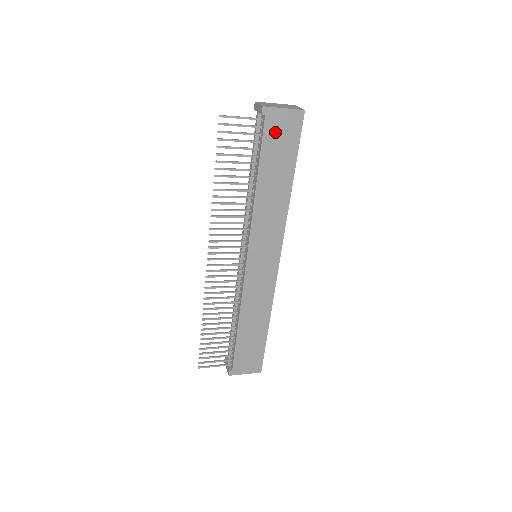
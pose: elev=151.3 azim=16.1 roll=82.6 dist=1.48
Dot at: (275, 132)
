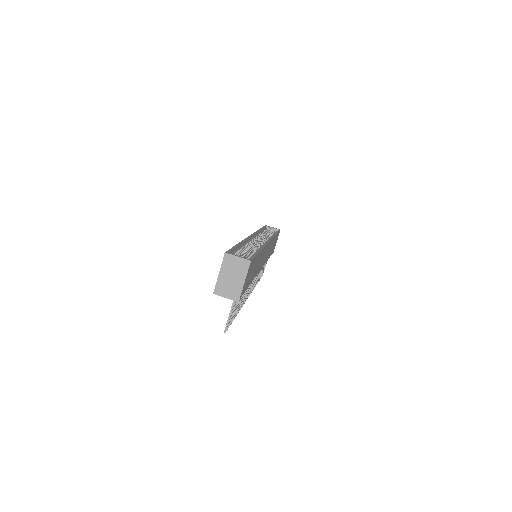
Dot at: (247, 282)
